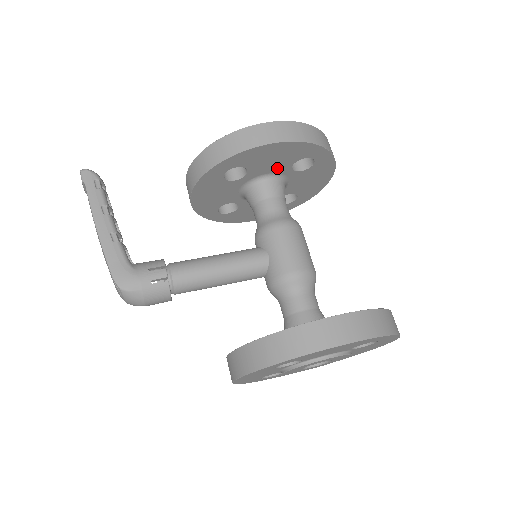
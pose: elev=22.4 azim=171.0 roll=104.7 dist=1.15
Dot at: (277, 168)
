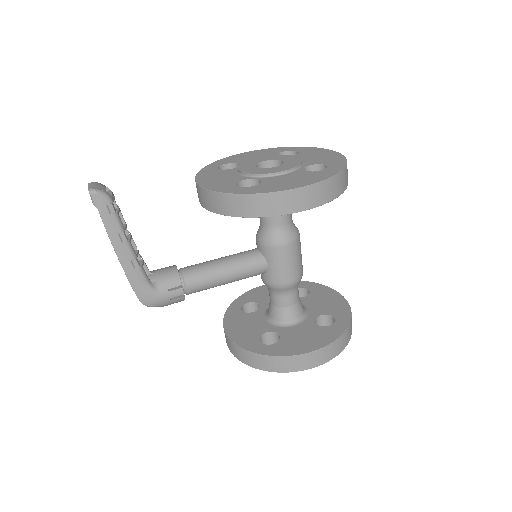
Dot at: occluded
